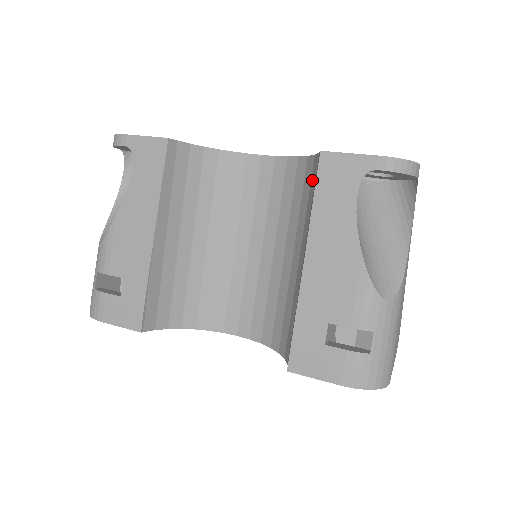
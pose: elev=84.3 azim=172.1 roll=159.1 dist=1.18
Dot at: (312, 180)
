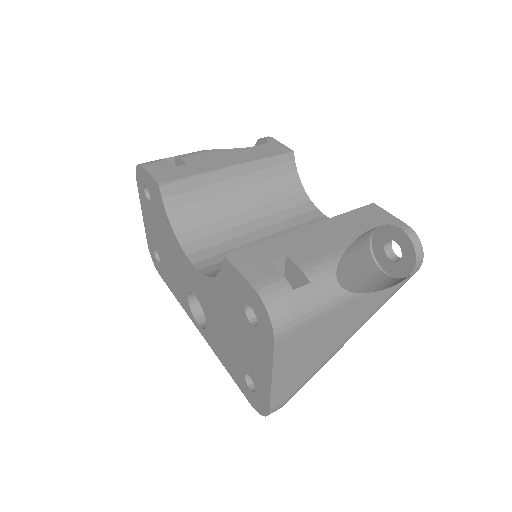
Dot at: occluded
